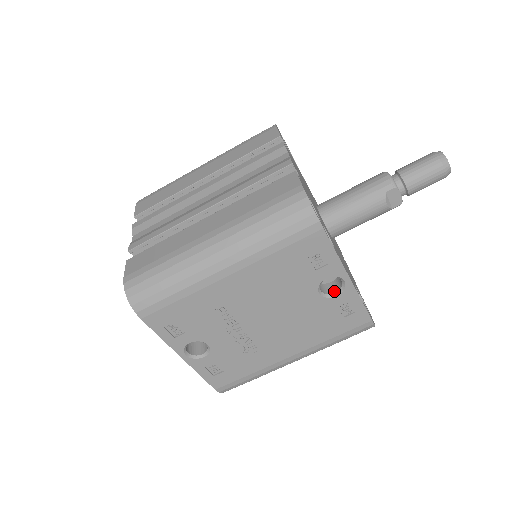
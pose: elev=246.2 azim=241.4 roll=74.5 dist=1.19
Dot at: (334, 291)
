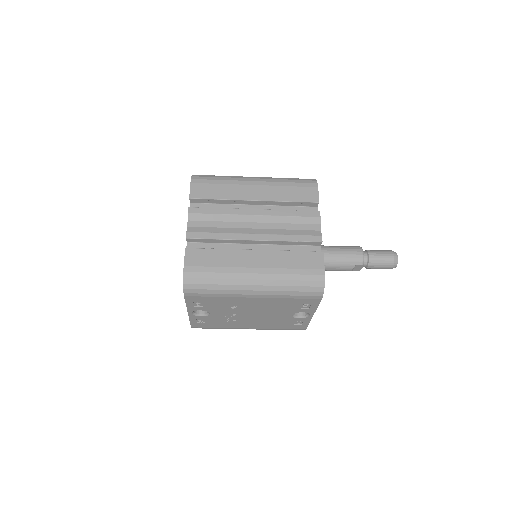
Dot at: (300, 315)
